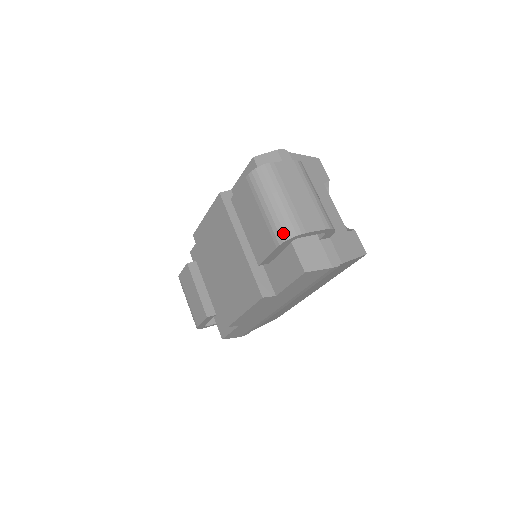
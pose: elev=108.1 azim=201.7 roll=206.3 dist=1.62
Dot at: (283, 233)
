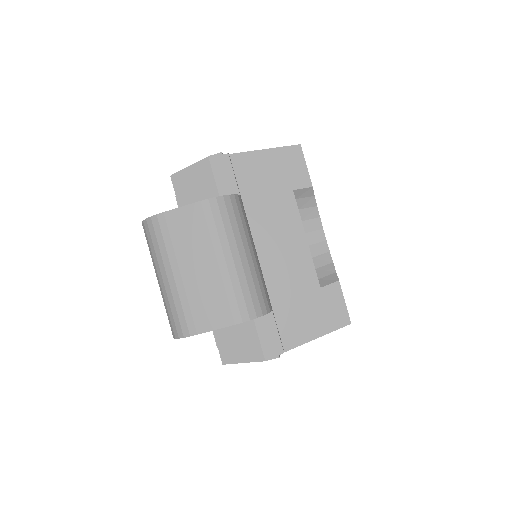
Dot at: (171, 327)
